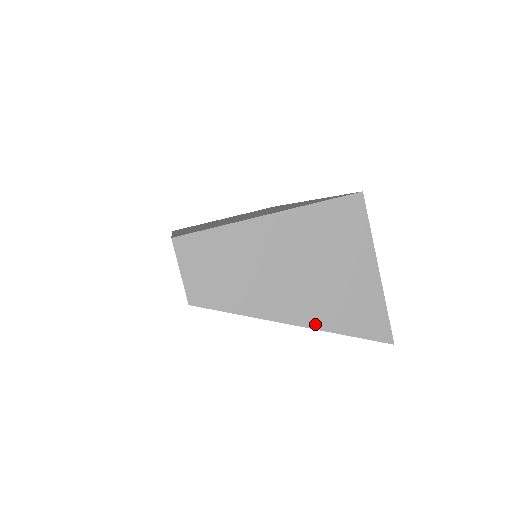
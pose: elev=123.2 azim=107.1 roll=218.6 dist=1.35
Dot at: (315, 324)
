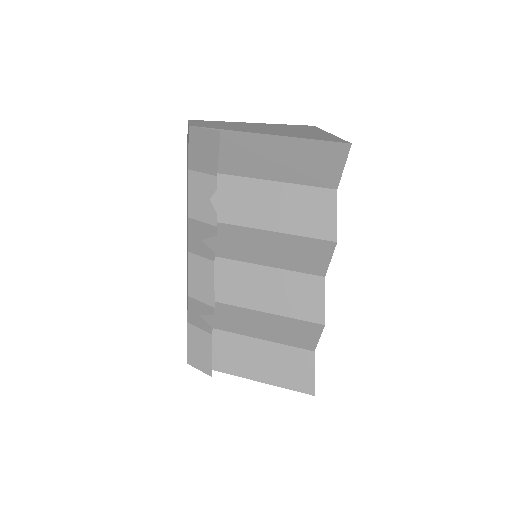
Dot at: (281, 135)
